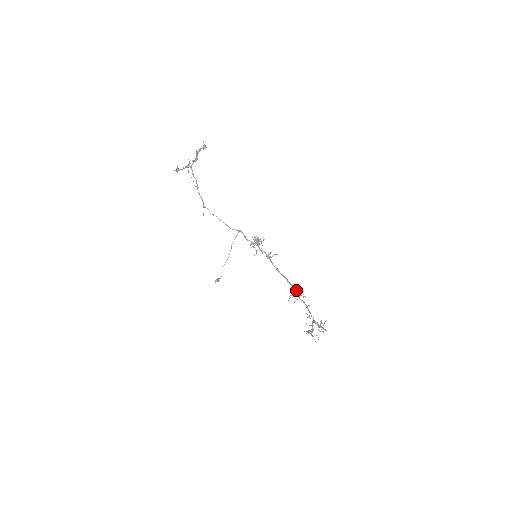
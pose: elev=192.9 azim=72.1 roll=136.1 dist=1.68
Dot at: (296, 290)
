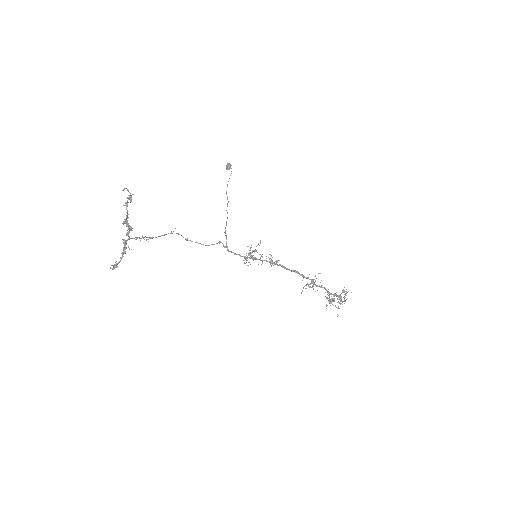
Dot at: occluded
